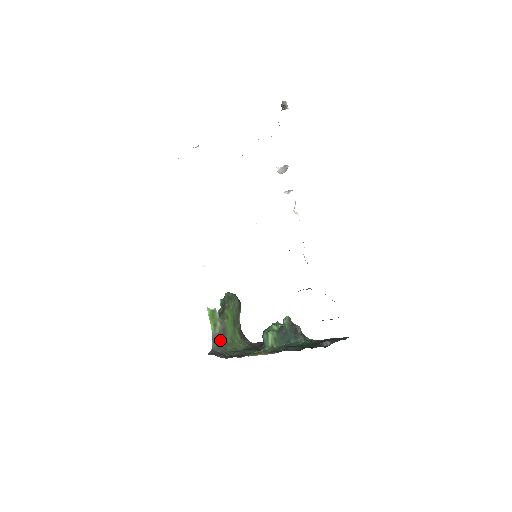
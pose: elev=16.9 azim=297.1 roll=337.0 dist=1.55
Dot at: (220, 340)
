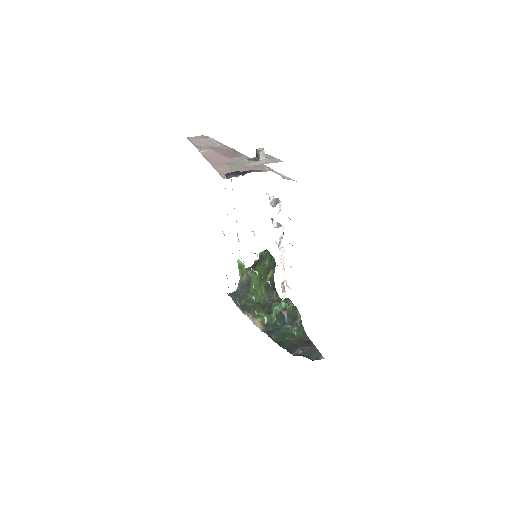
Dot at: (244, 287)
